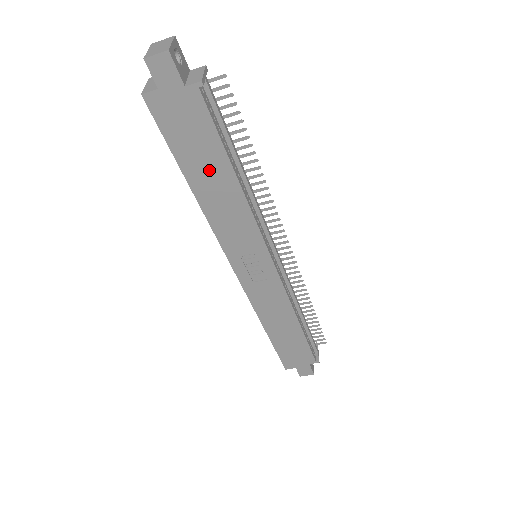
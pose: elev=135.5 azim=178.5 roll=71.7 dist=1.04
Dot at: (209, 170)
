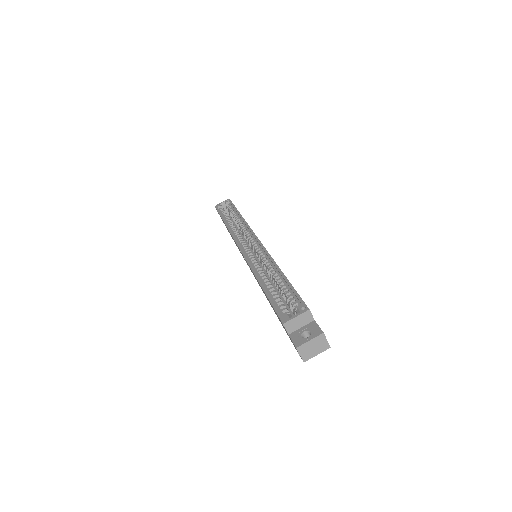
Dot at: occluded
